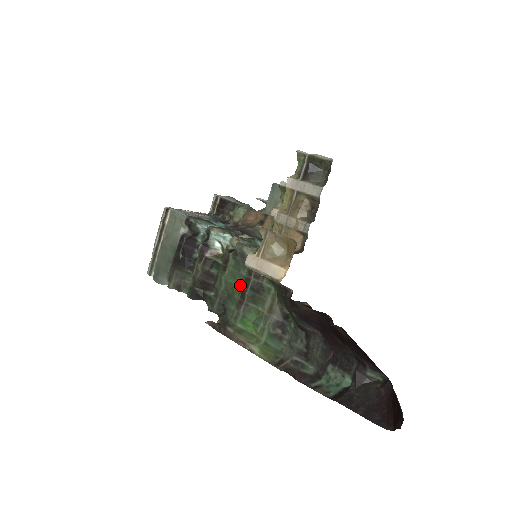
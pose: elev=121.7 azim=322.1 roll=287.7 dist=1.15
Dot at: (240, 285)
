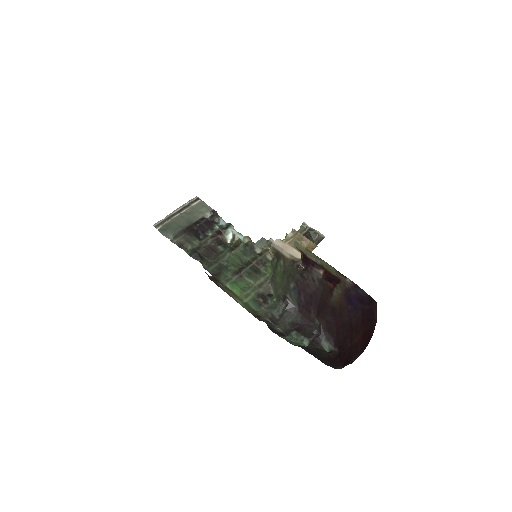
Dot at: (241, 263)
